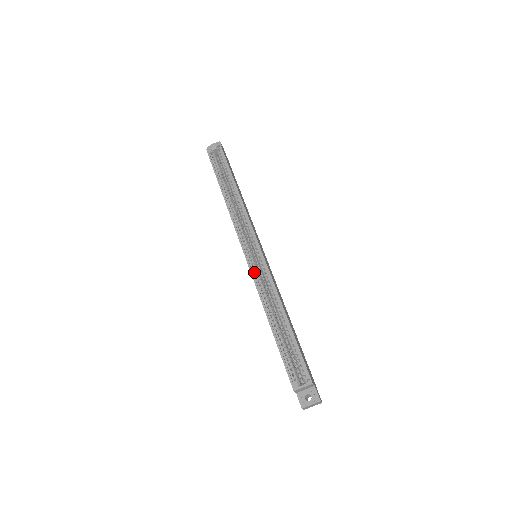
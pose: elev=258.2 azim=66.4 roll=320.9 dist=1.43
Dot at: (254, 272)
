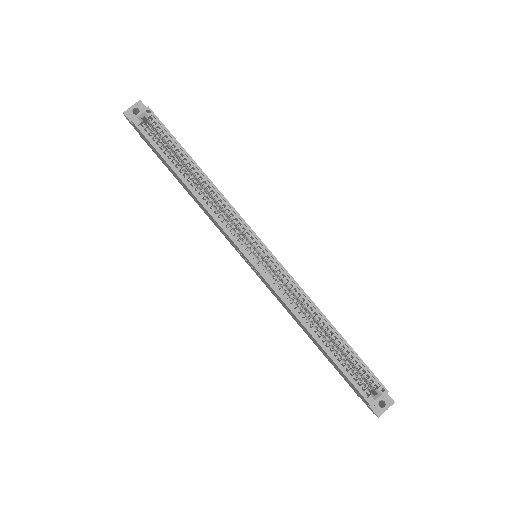
Dot at: (272, 283)
